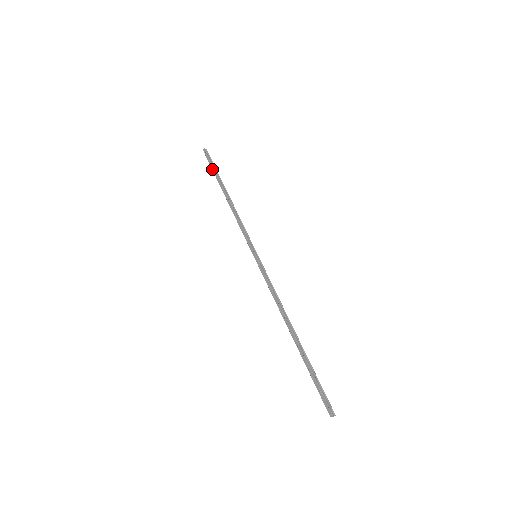
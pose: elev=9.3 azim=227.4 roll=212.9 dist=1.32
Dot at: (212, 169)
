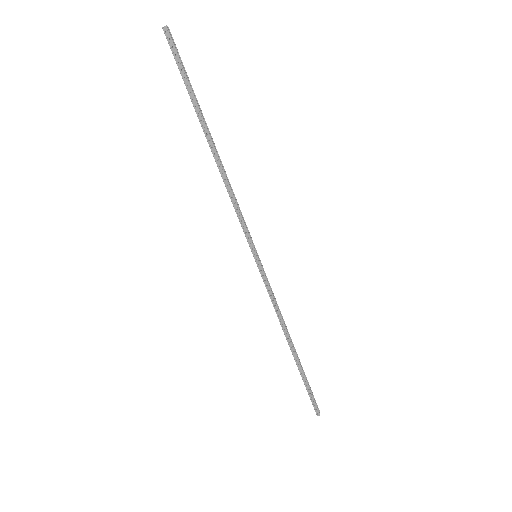
Dot at: (185, 85)
